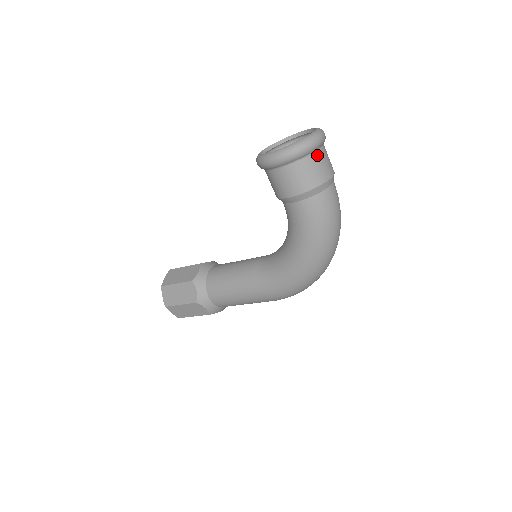
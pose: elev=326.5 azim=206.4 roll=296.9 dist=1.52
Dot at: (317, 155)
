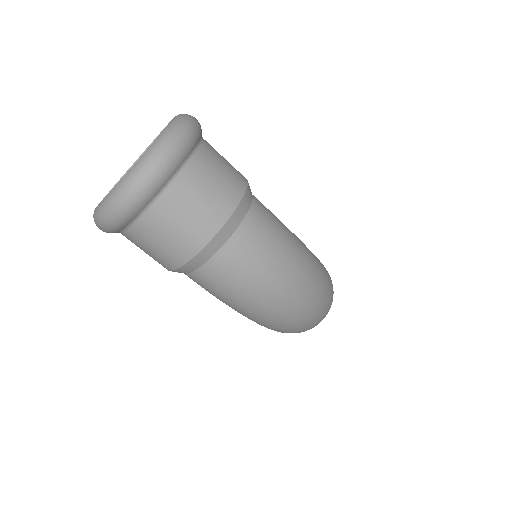
Dot at: (153, 216)
